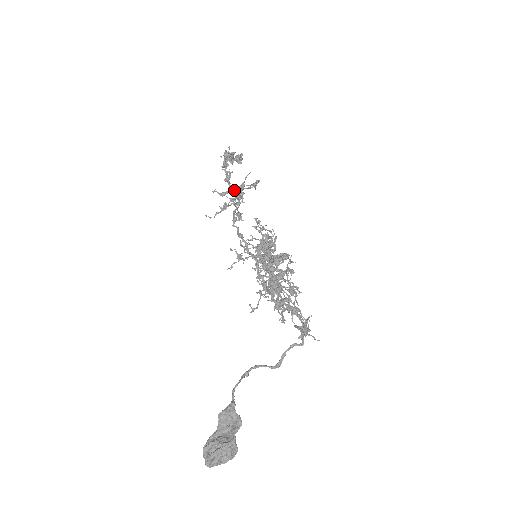
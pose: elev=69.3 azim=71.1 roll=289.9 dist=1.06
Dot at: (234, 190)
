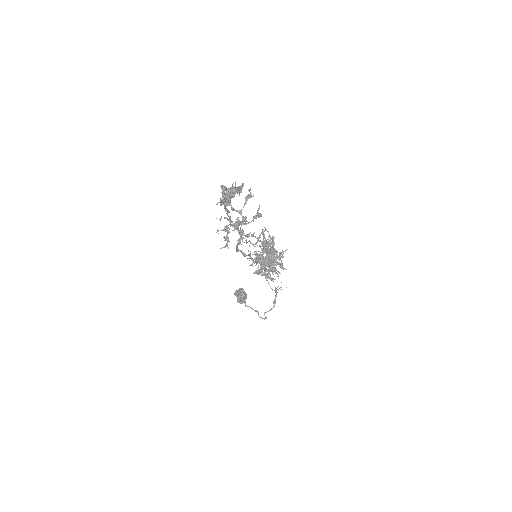
Dot at: occluded
